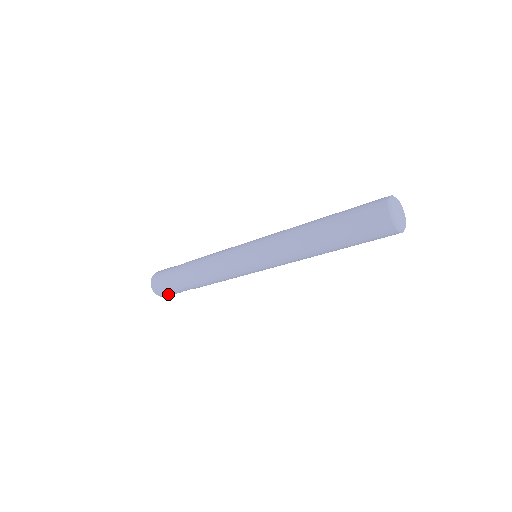
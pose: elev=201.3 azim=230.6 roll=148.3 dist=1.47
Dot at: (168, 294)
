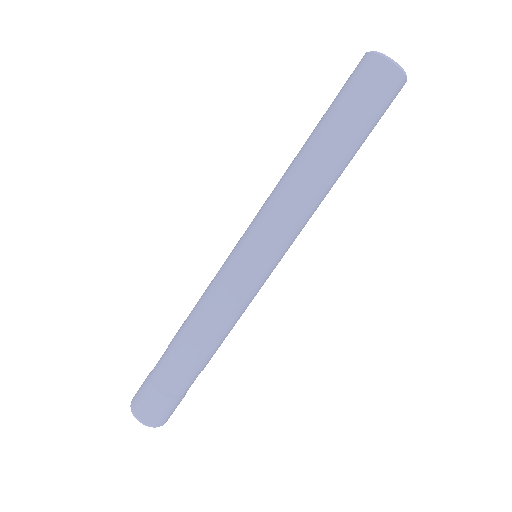
Dot at: (146, 401)
